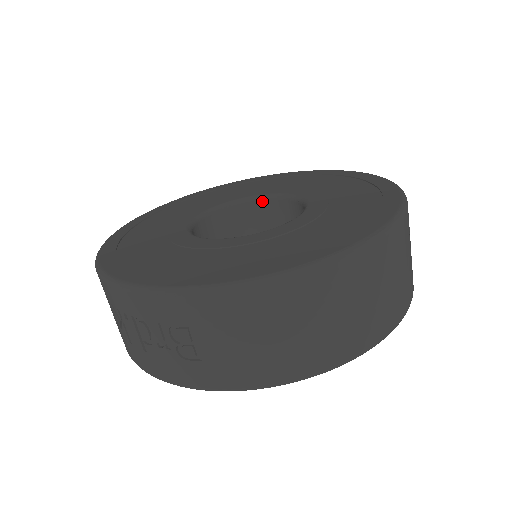
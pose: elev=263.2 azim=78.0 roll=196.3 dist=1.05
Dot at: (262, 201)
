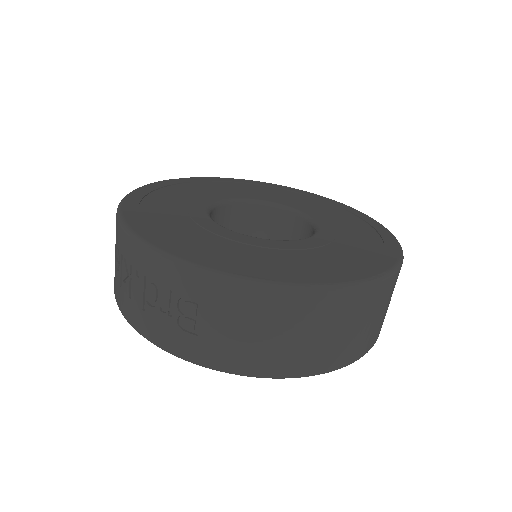
Dot at: (274, 209)
